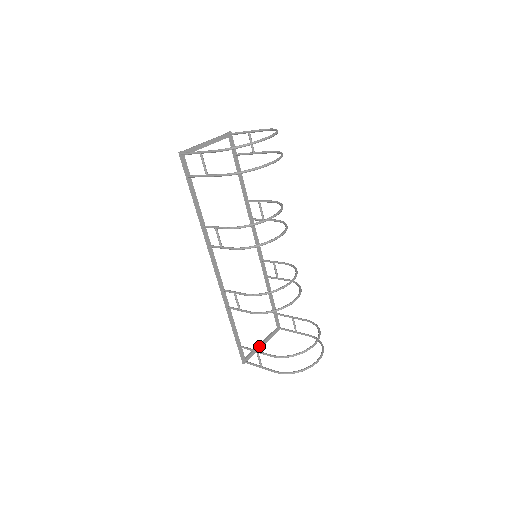
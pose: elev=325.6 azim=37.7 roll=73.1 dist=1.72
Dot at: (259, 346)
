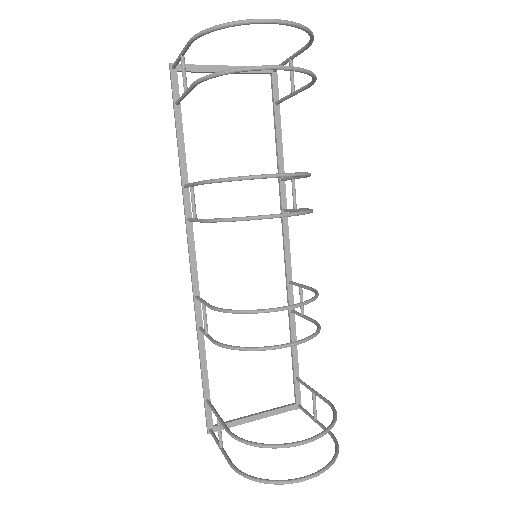
Dot at: (248, 417)
